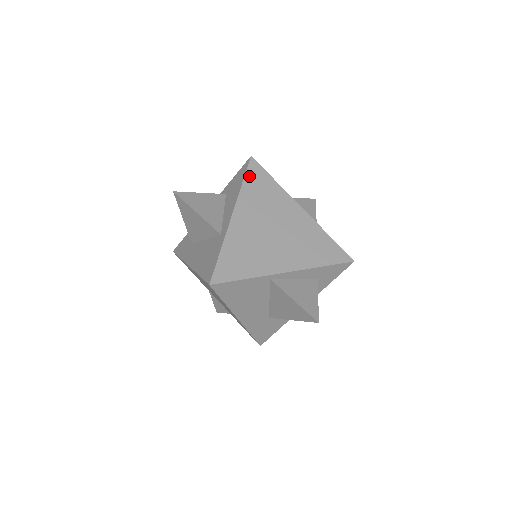
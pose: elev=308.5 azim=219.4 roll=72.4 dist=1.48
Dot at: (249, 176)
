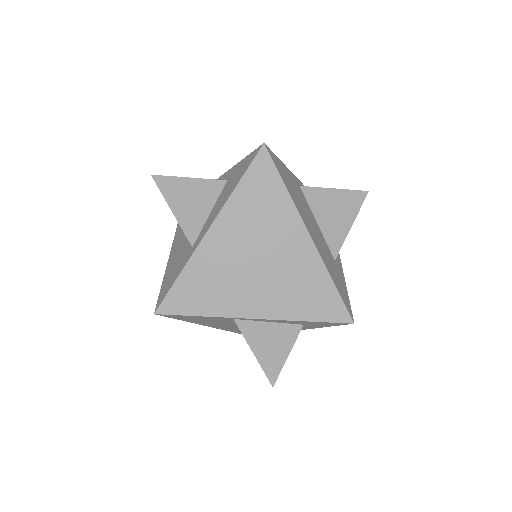
Dot at: (250, 175)
